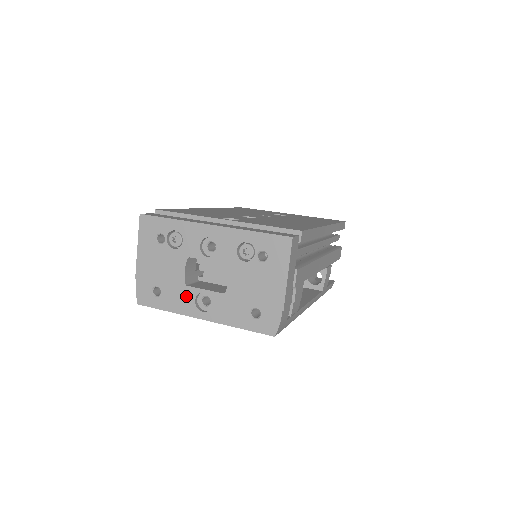
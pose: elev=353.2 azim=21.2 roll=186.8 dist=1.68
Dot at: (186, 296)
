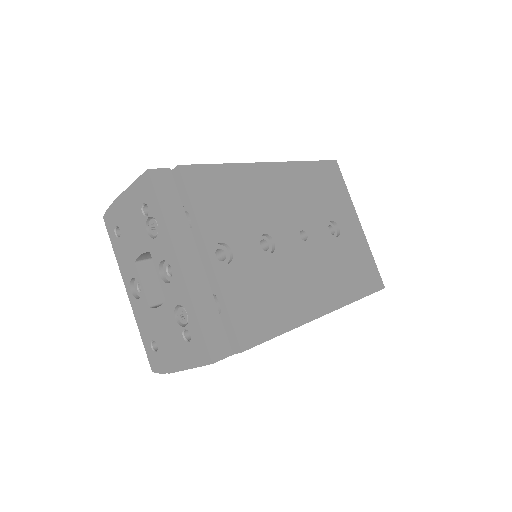
Dot at: (130, 267)
